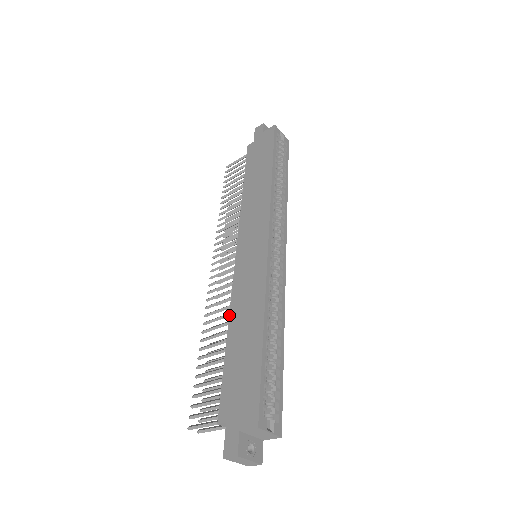
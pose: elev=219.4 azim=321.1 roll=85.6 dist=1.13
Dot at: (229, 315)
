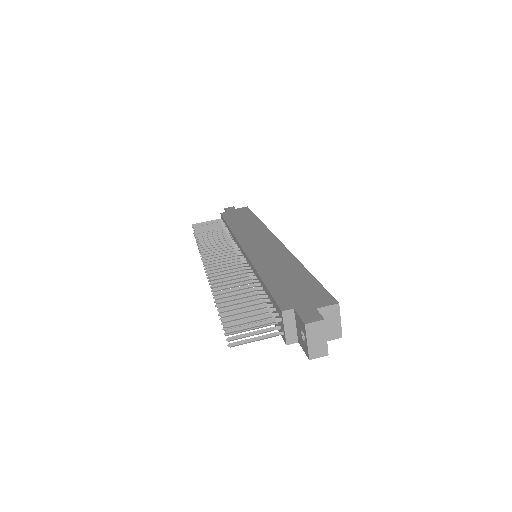
Dot at: (255, 267)
